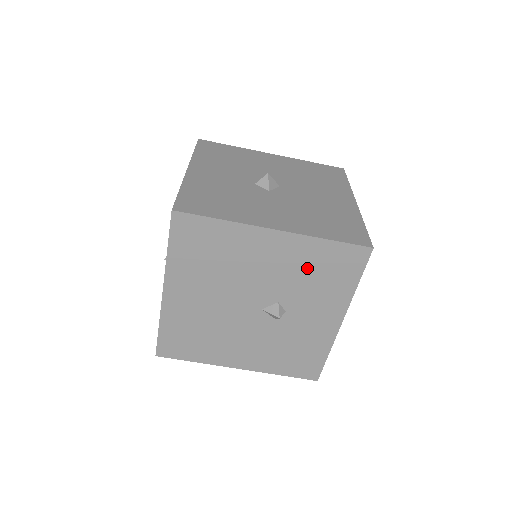
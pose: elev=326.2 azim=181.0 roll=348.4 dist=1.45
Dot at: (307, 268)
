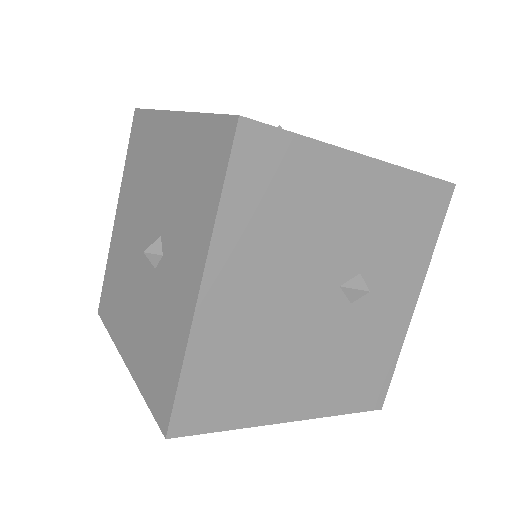
Dot at: (185, 170)
